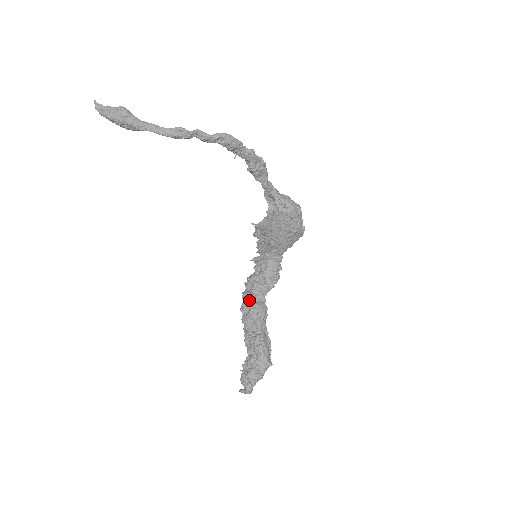
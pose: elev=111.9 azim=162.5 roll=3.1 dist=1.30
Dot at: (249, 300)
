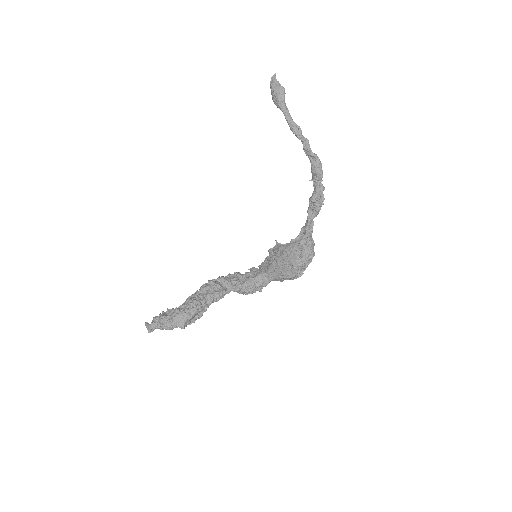
Dot at: (220, 282)
